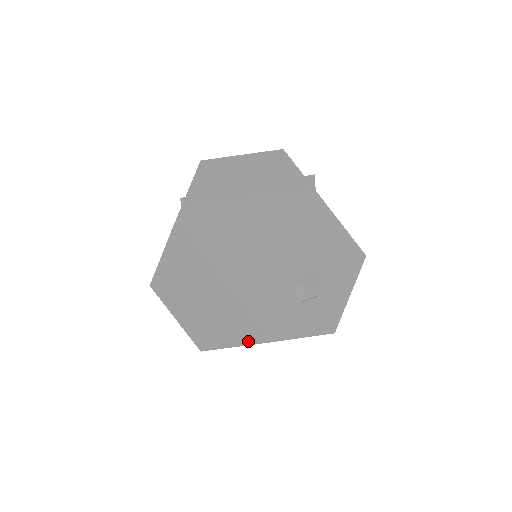
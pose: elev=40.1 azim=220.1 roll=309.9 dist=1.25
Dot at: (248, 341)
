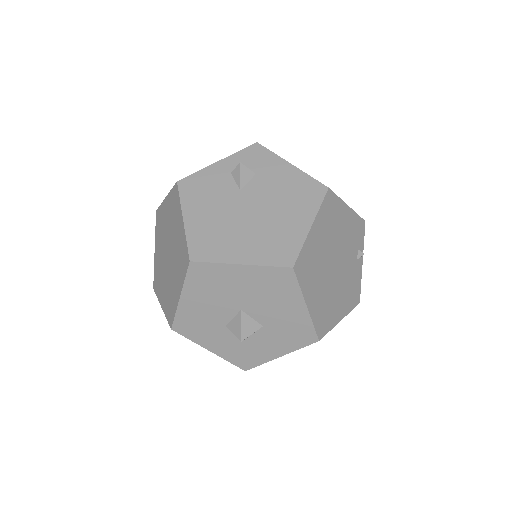
Dot at: occluded
